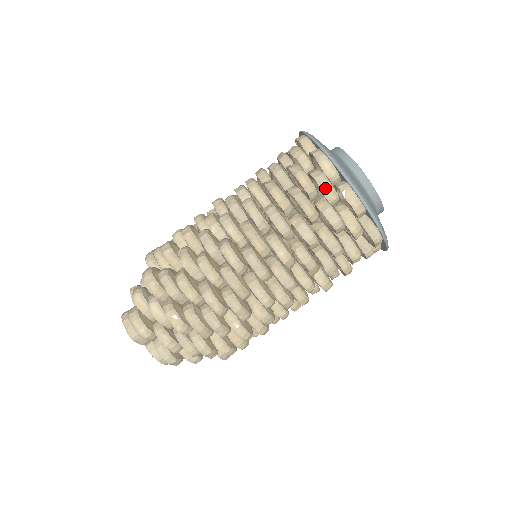
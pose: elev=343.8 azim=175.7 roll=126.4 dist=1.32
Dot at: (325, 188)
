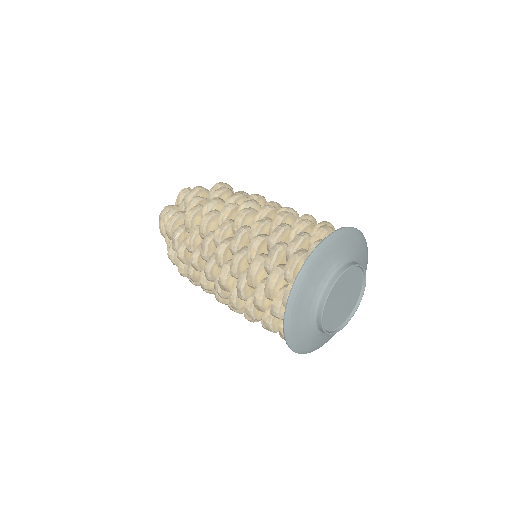
Dot at: (273, 315)
